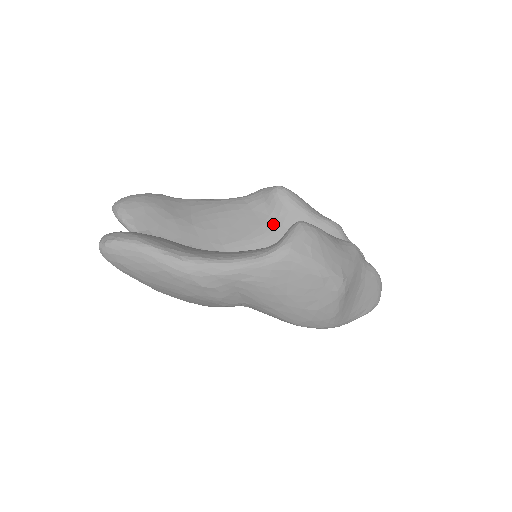
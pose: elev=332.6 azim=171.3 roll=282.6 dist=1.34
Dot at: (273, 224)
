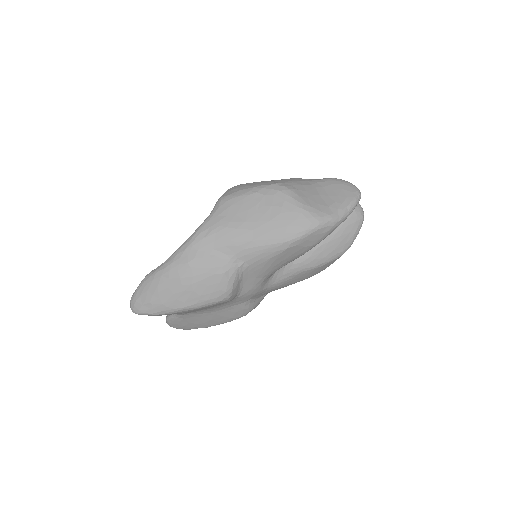
Dot at: occluded
